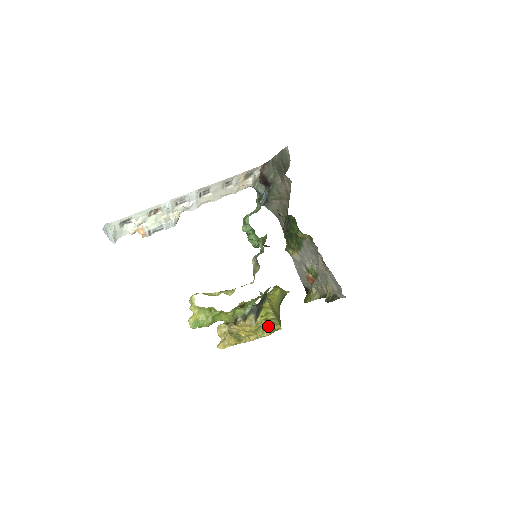
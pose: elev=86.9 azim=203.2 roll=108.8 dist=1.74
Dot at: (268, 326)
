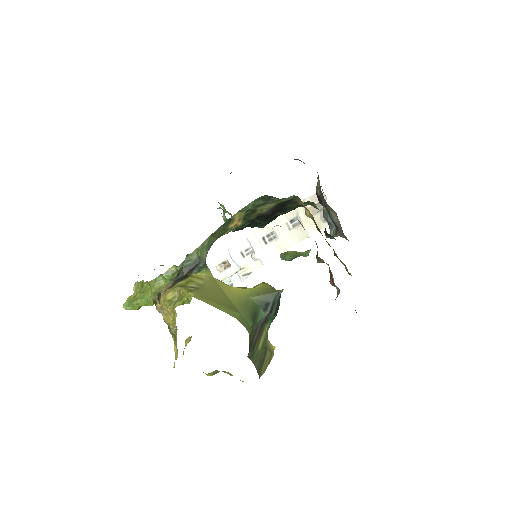
Dot at: (181, 295)
